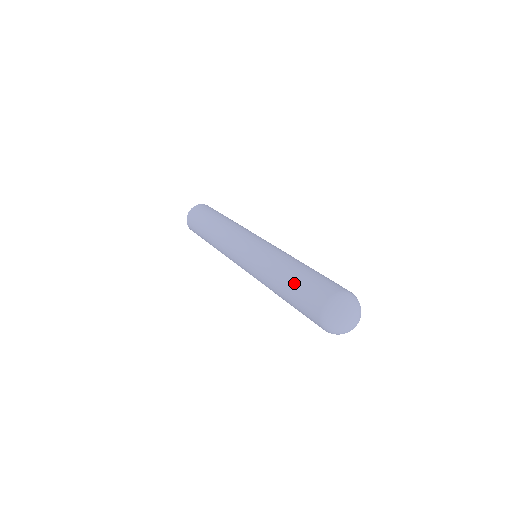
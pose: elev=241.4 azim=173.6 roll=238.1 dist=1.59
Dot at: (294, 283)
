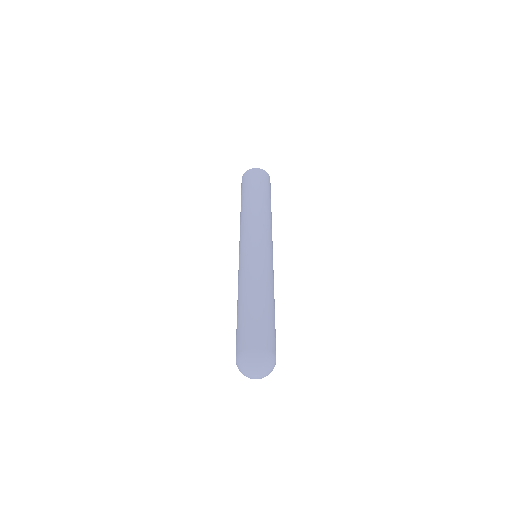
Dot at: occluded
